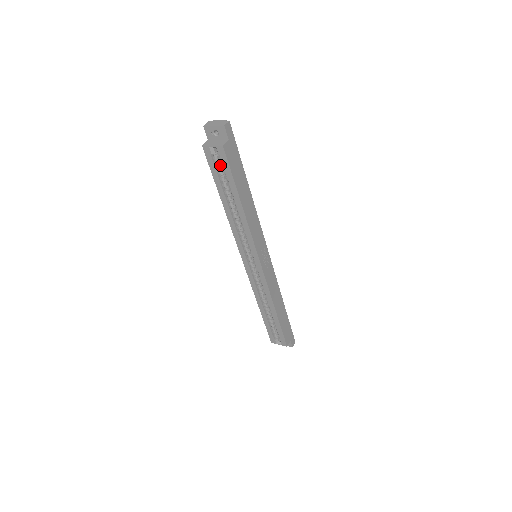
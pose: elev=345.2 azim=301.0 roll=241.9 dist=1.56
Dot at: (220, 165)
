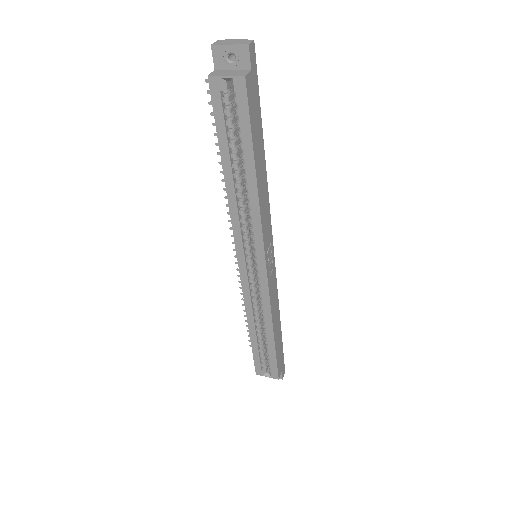
Dot at: (231, 111)
